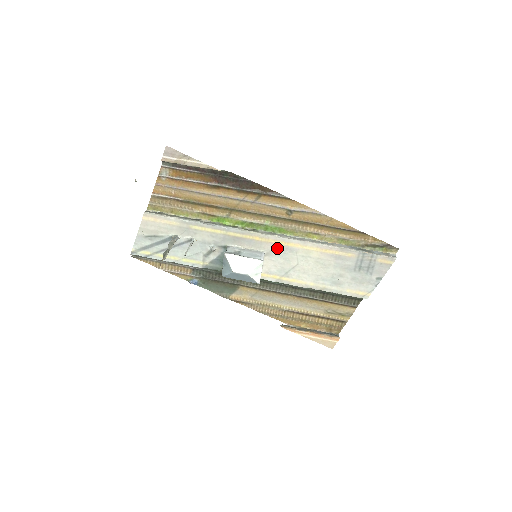
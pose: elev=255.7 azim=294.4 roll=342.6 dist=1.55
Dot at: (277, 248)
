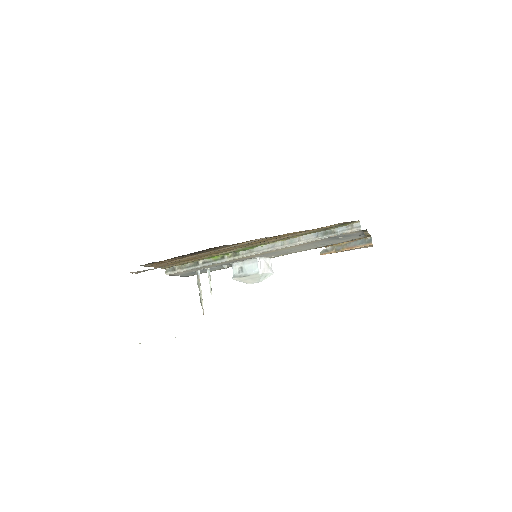
Dot at: (263, 255)
